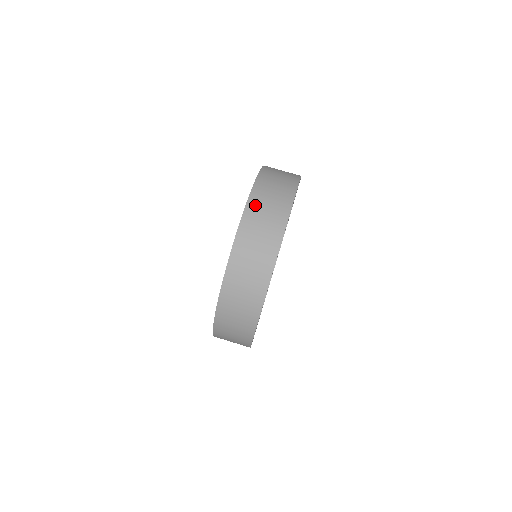
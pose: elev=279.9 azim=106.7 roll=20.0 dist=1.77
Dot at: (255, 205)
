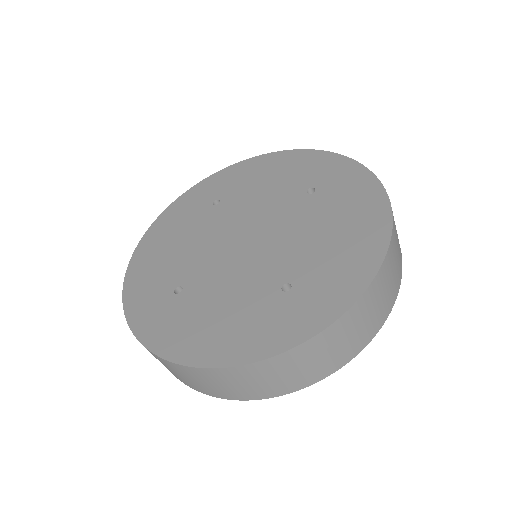
Dot at: (314, 347)
